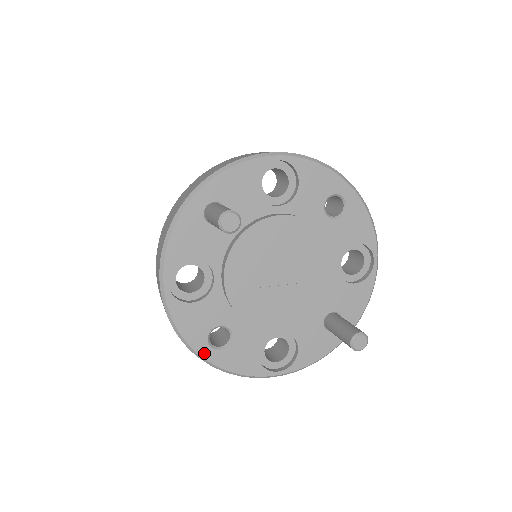
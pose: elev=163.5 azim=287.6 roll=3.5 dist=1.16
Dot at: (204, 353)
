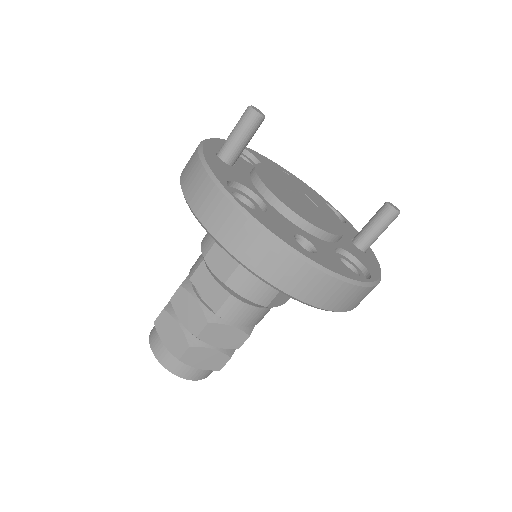
Dot at: (307, 255)
